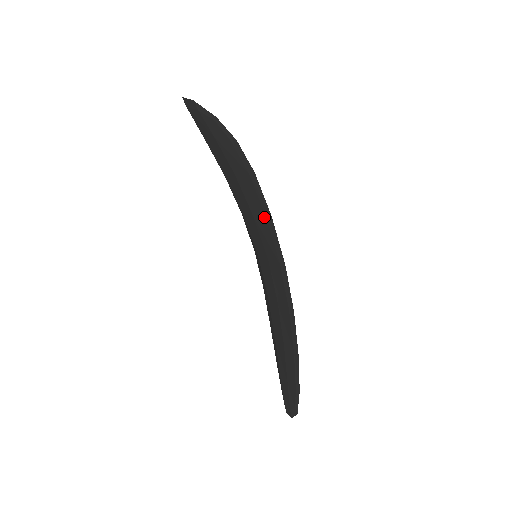
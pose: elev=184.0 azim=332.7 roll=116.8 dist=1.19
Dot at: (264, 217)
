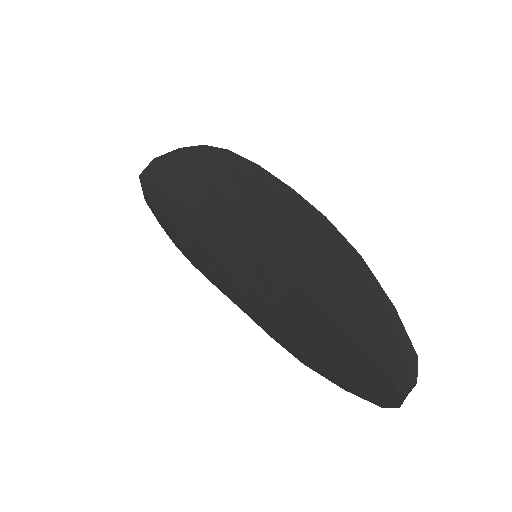
Dot at: (251, 177)
